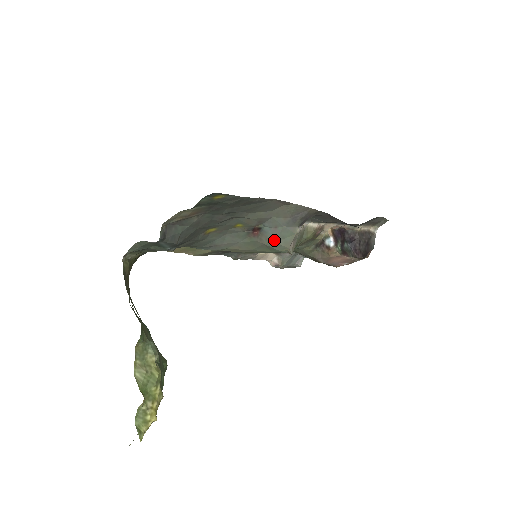
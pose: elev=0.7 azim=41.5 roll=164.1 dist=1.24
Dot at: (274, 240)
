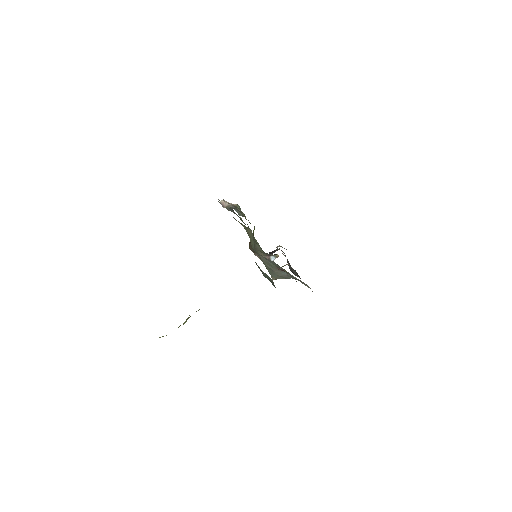
Dot at: (279, 275)
